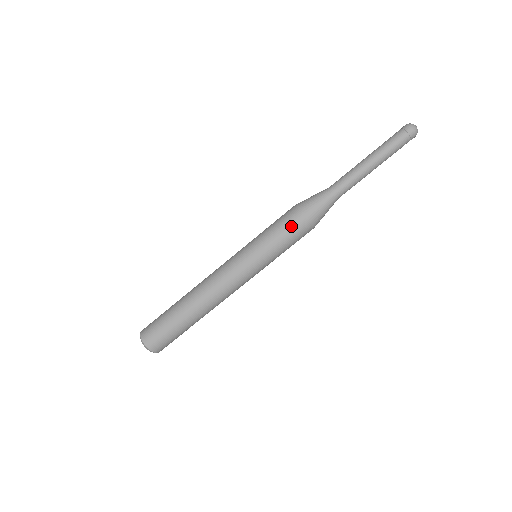
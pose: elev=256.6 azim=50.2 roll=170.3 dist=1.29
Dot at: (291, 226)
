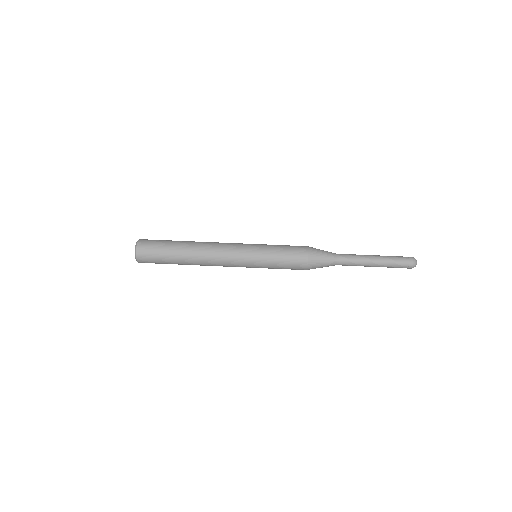
Dot at: (295, 246)
